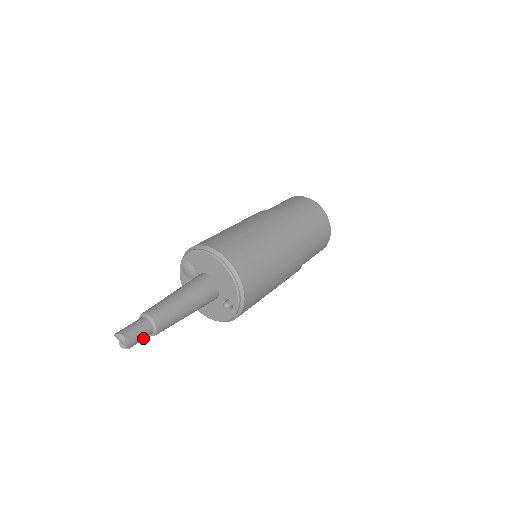
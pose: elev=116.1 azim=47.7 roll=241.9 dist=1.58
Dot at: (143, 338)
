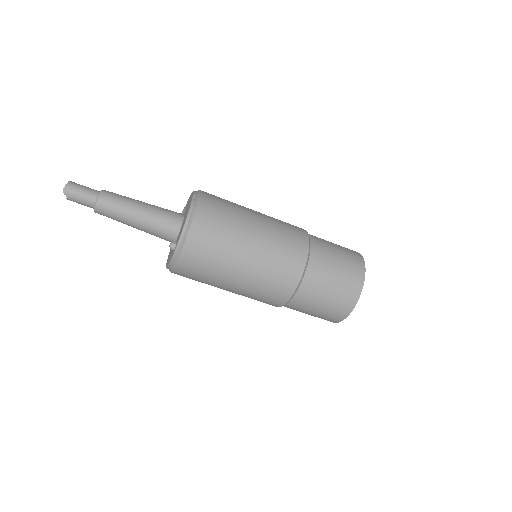
Dot at: (83, 201)
